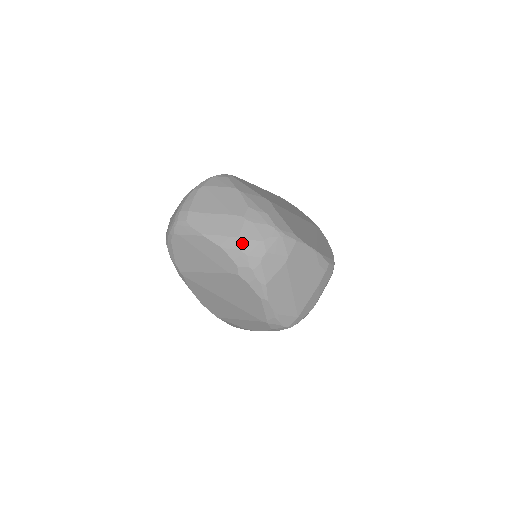
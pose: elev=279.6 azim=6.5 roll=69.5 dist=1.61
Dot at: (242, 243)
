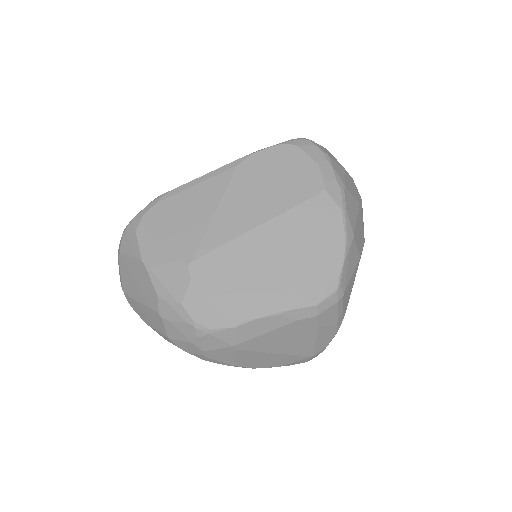
Dot at: (175, 343)
